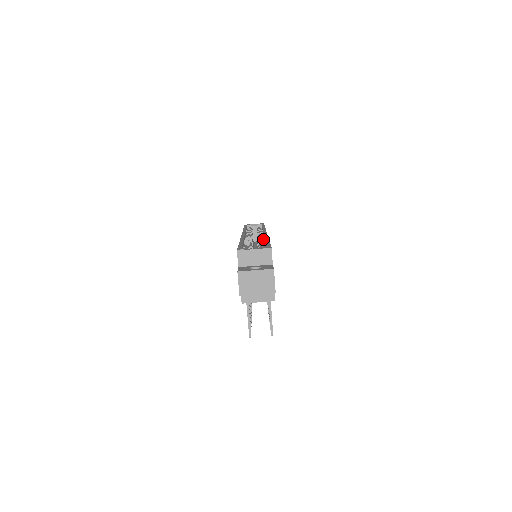
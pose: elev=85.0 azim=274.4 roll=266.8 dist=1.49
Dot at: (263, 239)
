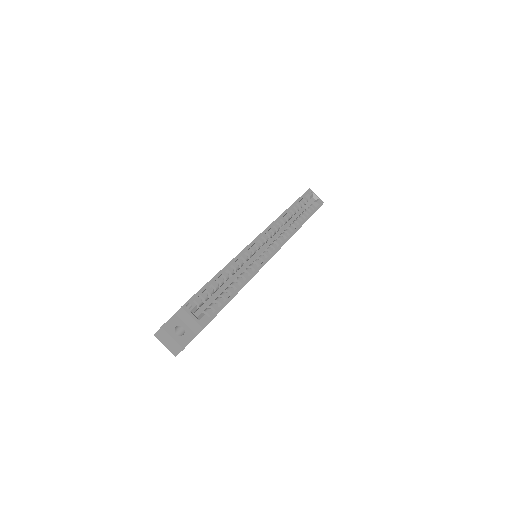
Dot at: (252, 271)
